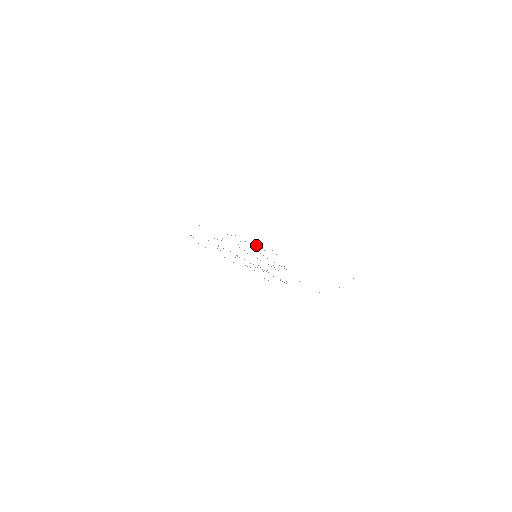
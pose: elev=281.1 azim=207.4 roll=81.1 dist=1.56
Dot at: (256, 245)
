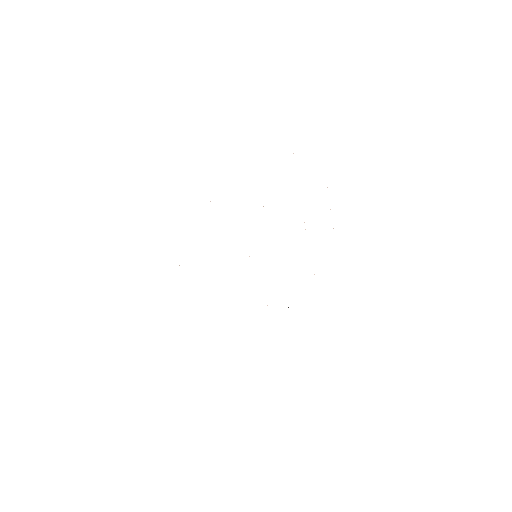
Dot at: occluded
